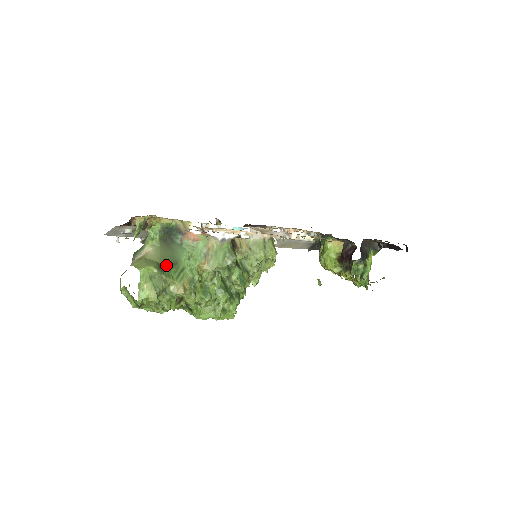
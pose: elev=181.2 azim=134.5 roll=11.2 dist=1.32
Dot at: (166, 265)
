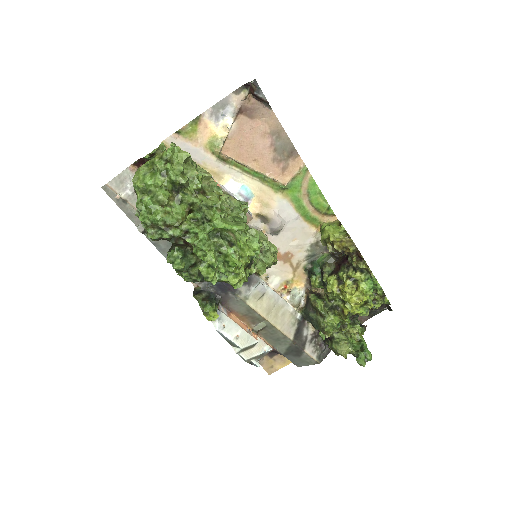
Dot at: occluded
